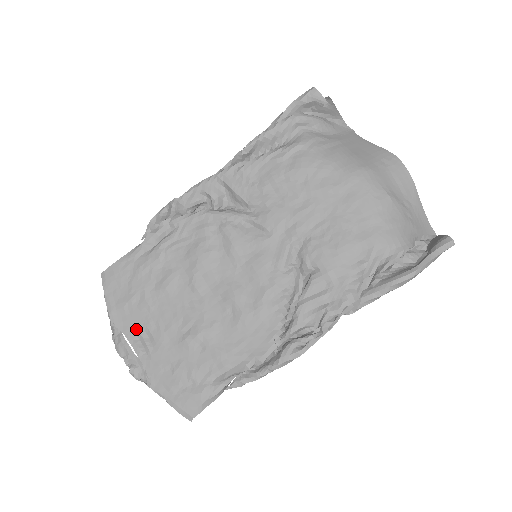
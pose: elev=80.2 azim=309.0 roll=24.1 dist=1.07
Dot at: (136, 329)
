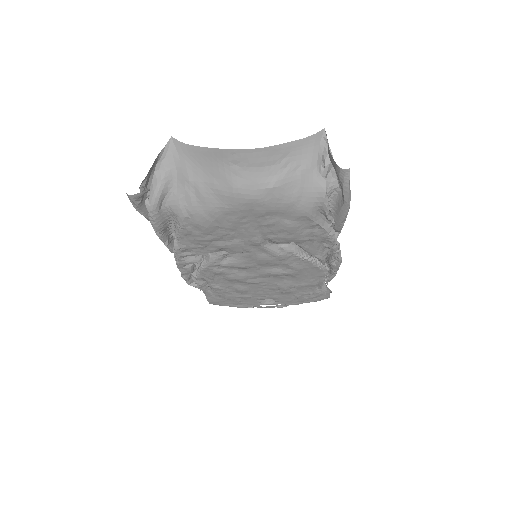
Dot at: (258, 302)
